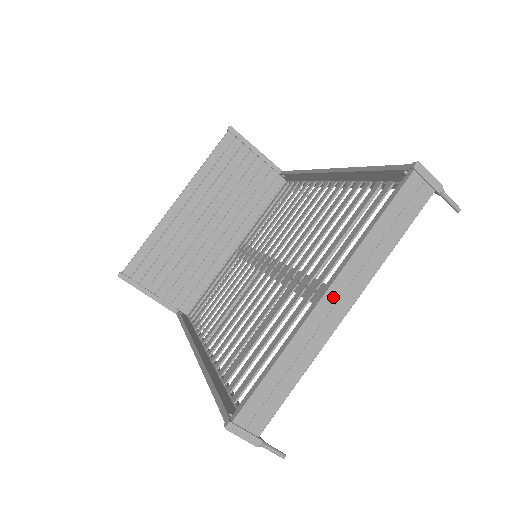
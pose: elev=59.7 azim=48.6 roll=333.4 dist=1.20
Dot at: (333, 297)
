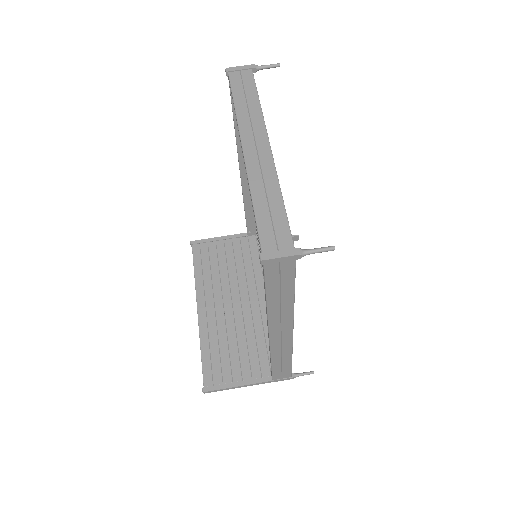
Dot at: (250, 146)
